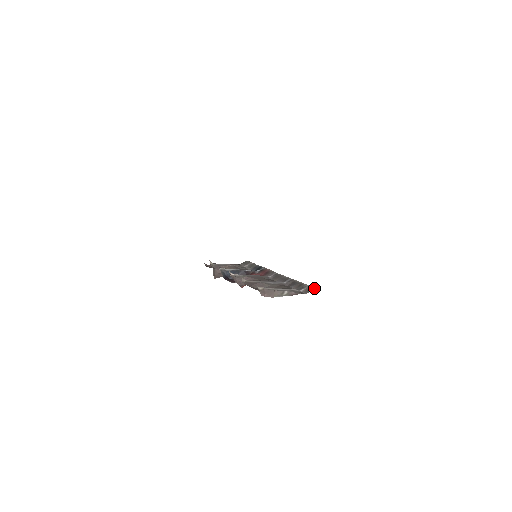
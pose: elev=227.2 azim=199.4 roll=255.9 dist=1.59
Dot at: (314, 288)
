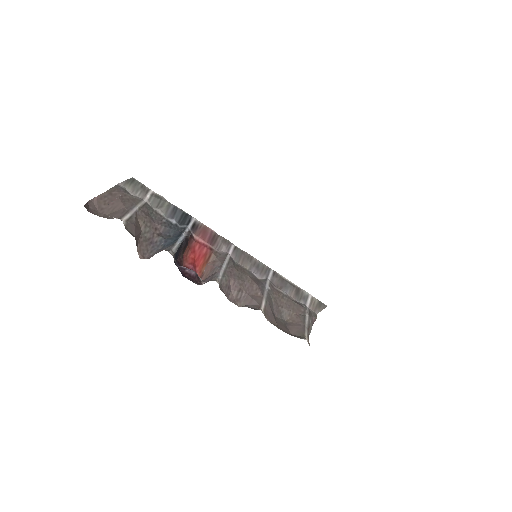
Dot at: (323, 304)
